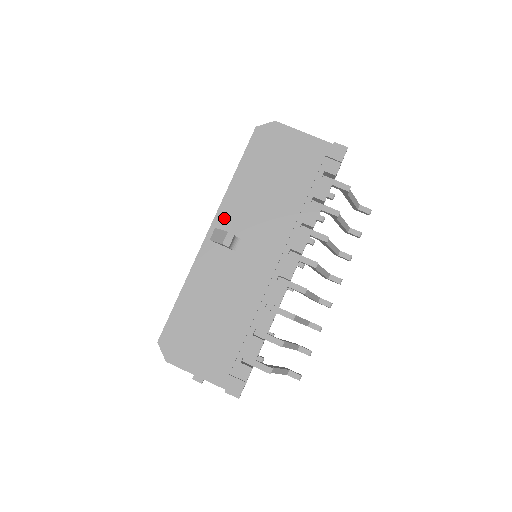
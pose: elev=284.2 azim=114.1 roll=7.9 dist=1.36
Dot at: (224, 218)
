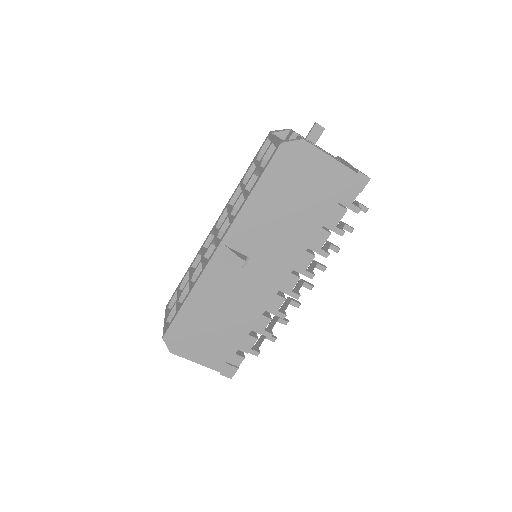
Dot at: (235, 237)
